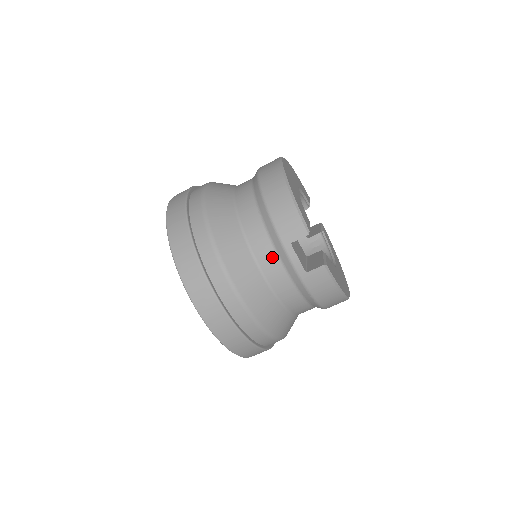
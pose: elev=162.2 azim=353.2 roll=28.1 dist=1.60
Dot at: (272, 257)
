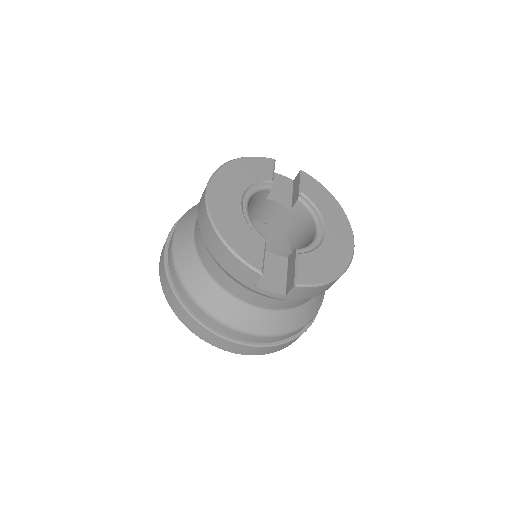
Dot at: (252, 295)
